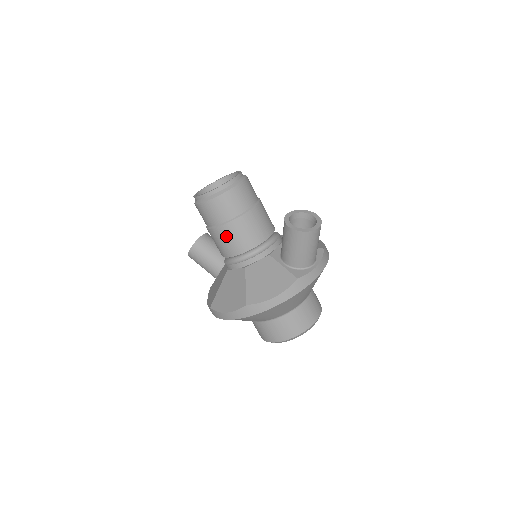
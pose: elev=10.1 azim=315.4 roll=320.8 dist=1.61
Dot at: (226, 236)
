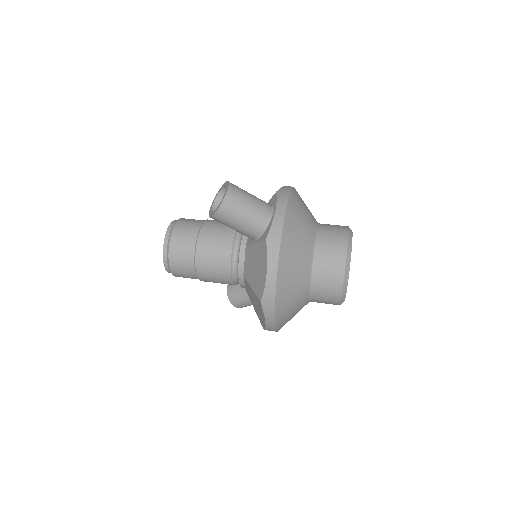
Dot at: (208, 272)
